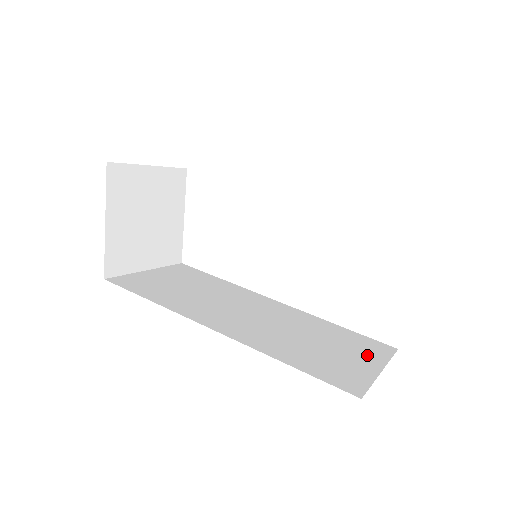
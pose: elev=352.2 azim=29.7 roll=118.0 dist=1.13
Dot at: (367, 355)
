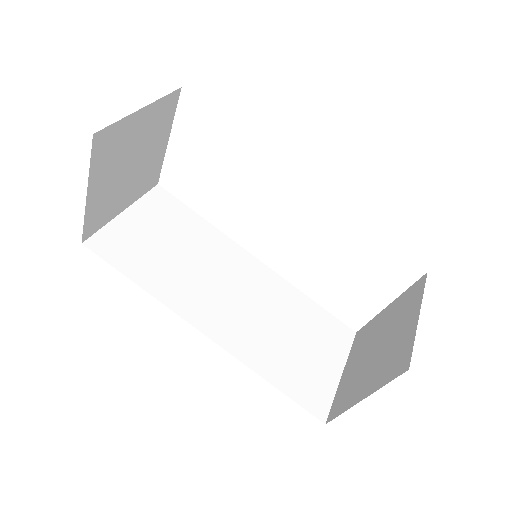
Dot at: (332, 350)
